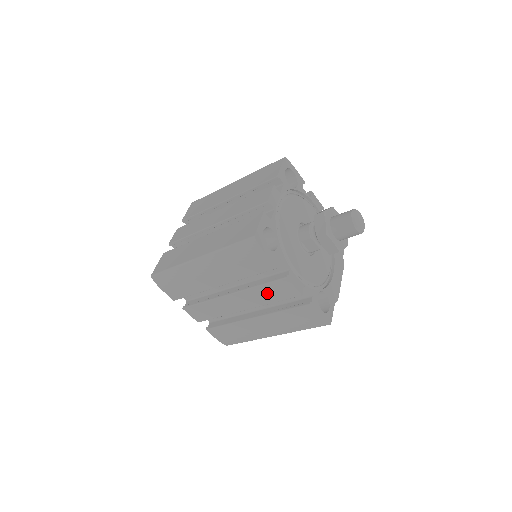
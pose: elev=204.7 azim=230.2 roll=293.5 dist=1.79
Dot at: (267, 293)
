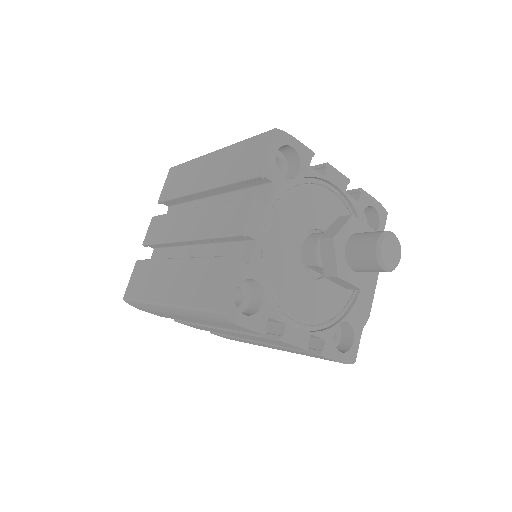
Dot at: (262, 339)
